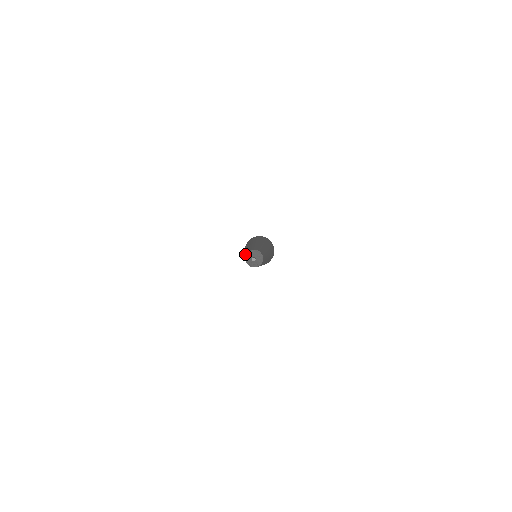
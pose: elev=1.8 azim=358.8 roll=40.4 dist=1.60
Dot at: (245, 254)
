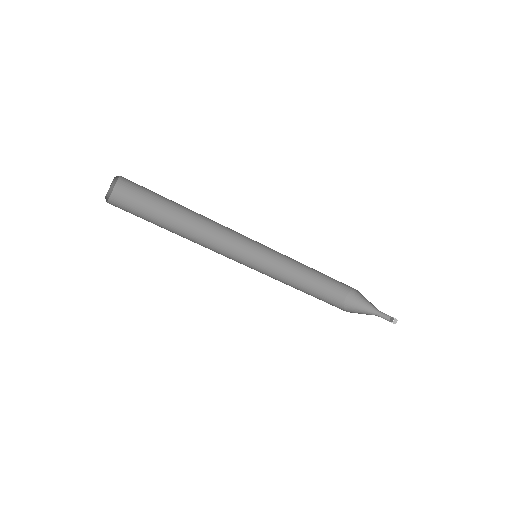
Dot at: (271, 276)
